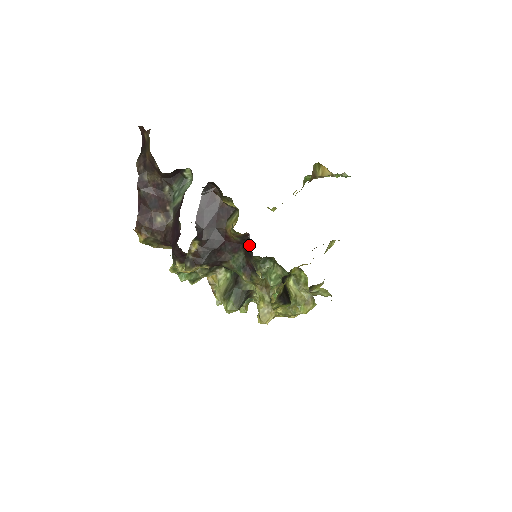
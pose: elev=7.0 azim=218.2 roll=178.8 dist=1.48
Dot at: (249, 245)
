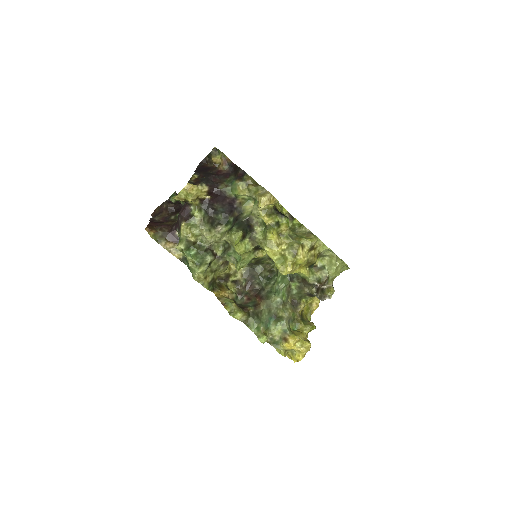
Dot at: (236, 167)
